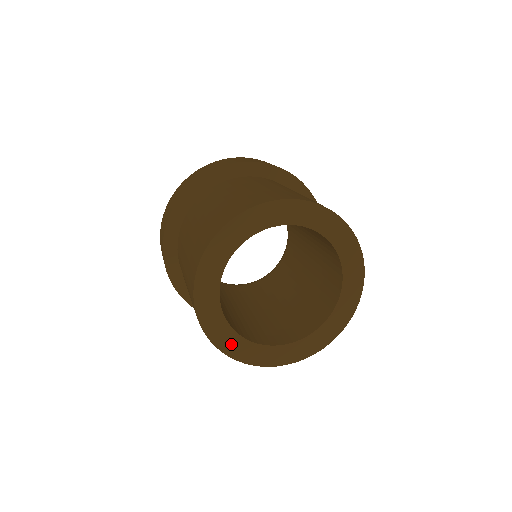
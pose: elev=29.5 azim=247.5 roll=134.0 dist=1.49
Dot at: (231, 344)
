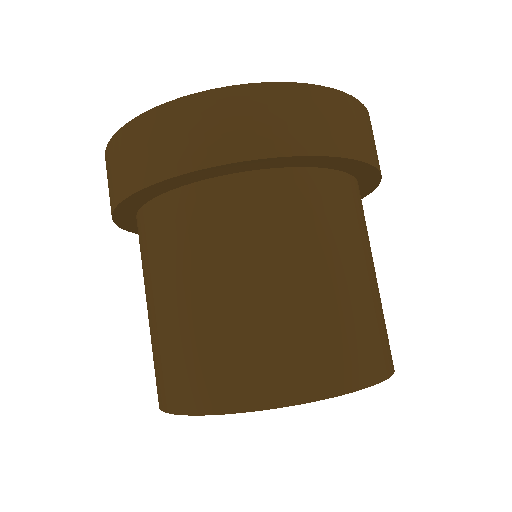
Dot at: occluded
